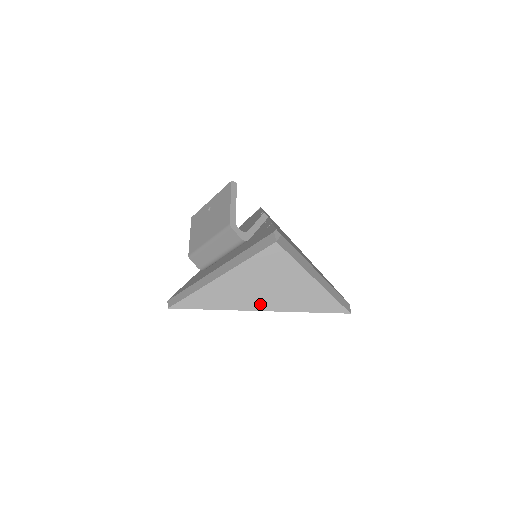
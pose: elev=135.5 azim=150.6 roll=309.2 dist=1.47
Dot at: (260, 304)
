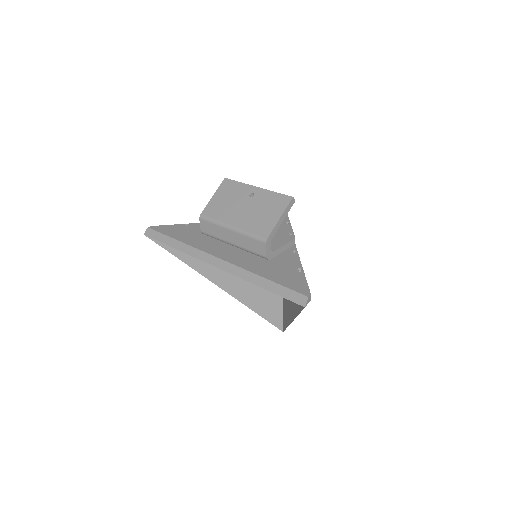
Dot at: (223, 282)
